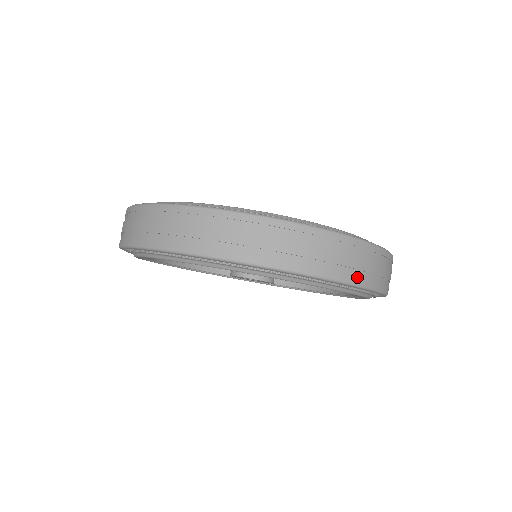
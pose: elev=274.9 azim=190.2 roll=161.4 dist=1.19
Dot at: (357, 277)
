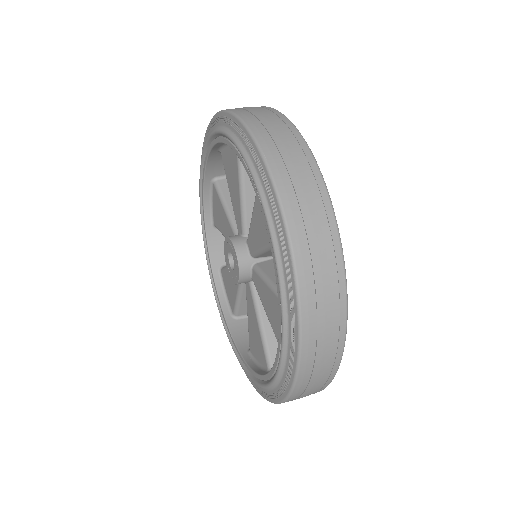
Dot at: occluded
